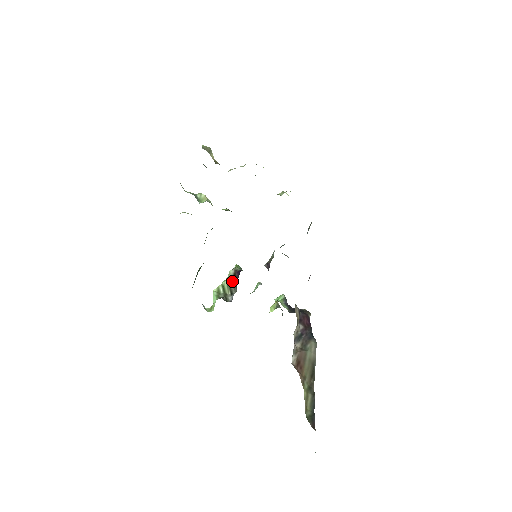
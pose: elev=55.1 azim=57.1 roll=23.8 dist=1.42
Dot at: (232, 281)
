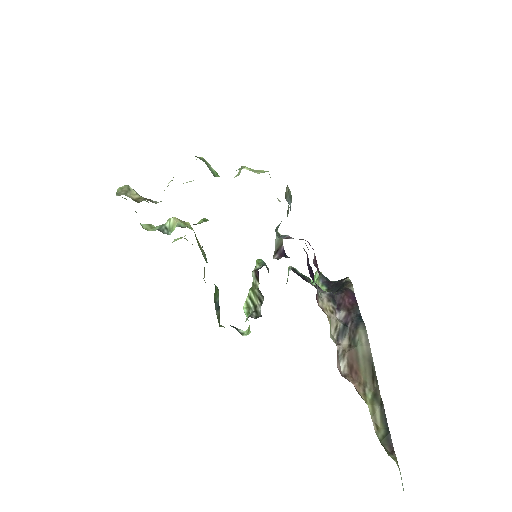
Dot at: (256, 286)
